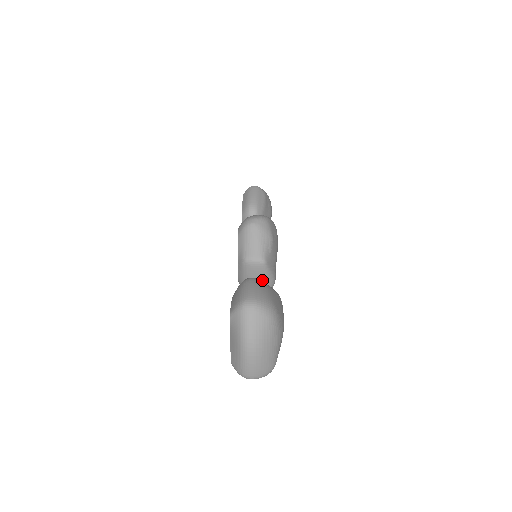
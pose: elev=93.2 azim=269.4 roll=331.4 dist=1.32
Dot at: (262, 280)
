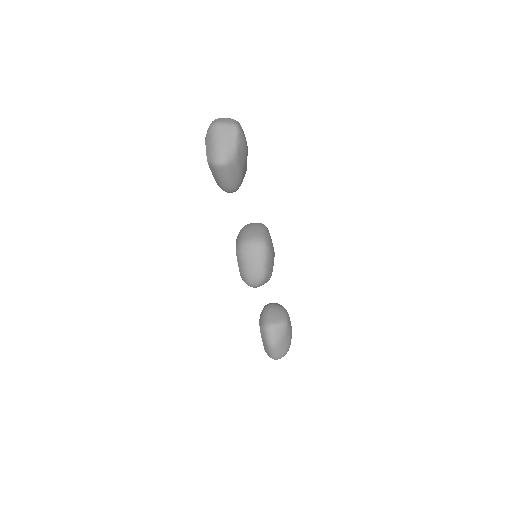
Dot at: occluded
